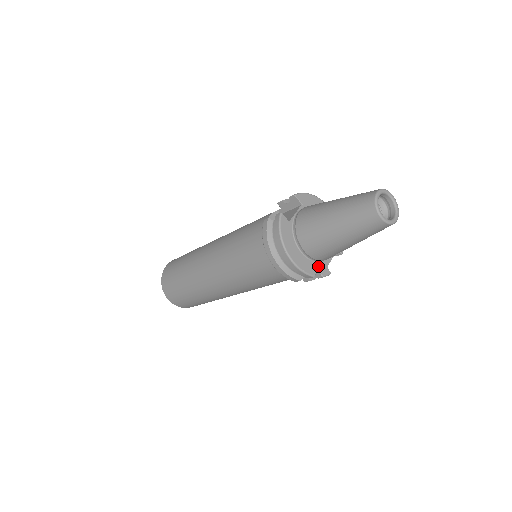
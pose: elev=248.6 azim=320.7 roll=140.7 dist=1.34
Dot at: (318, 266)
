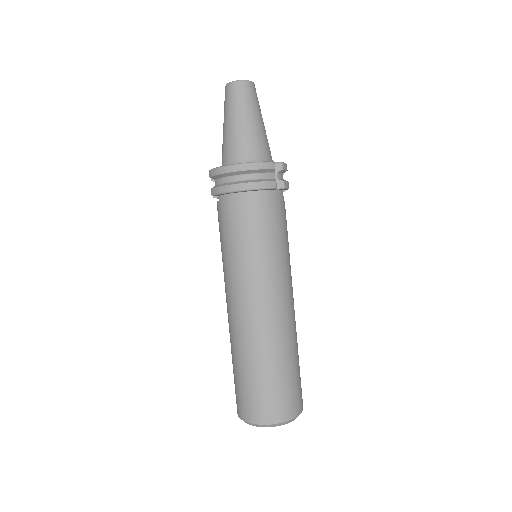
Dot at: occluded
